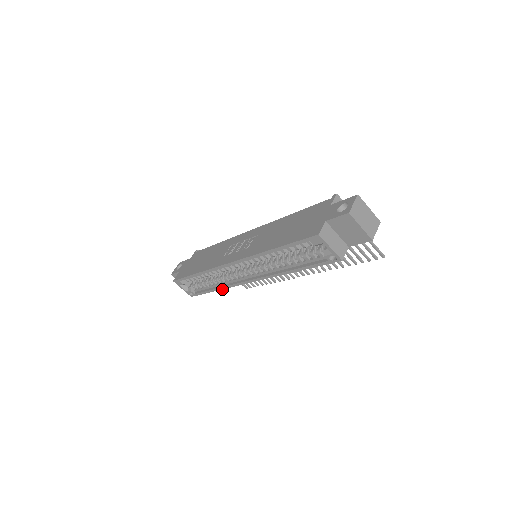
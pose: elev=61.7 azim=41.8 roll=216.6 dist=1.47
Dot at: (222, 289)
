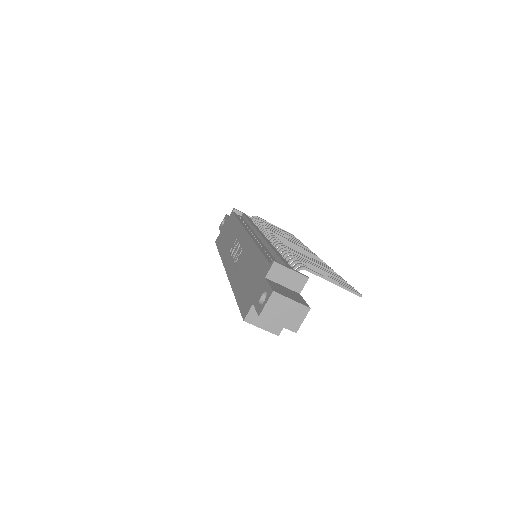
Dot at: occluded
